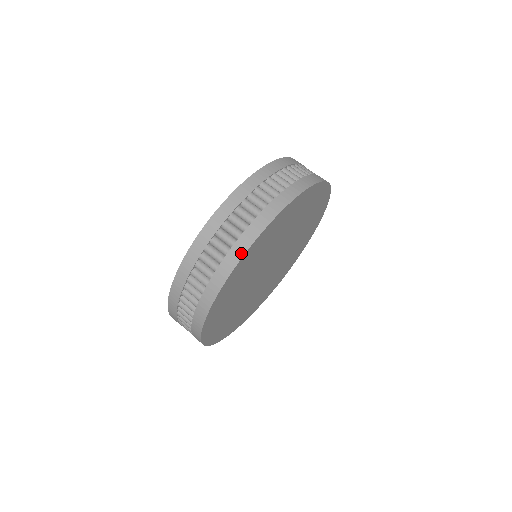
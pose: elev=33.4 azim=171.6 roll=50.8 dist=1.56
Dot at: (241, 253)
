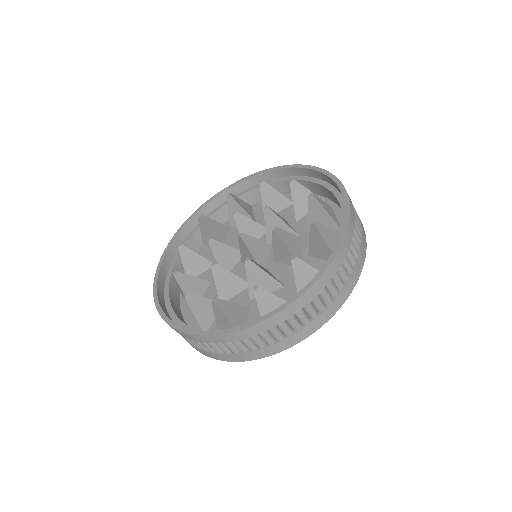
Dot at: (334, 312)
